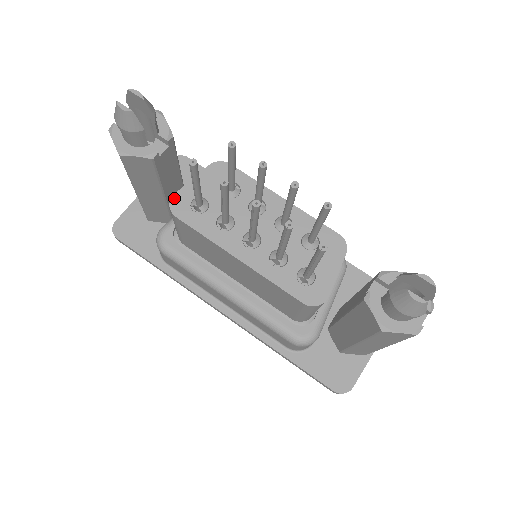
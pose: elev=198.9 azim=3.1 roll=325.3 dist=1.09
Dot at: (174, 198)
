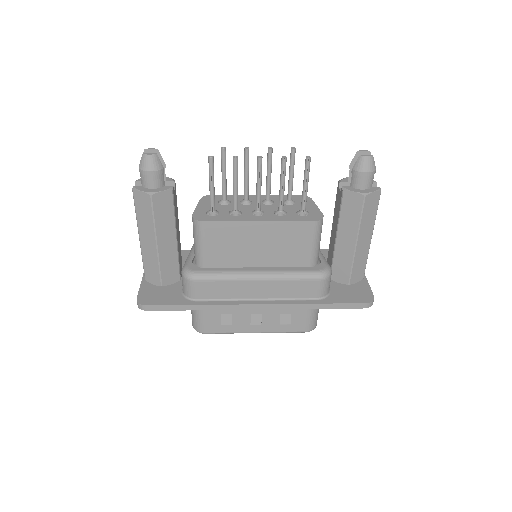
Dot at: (194, 216)
